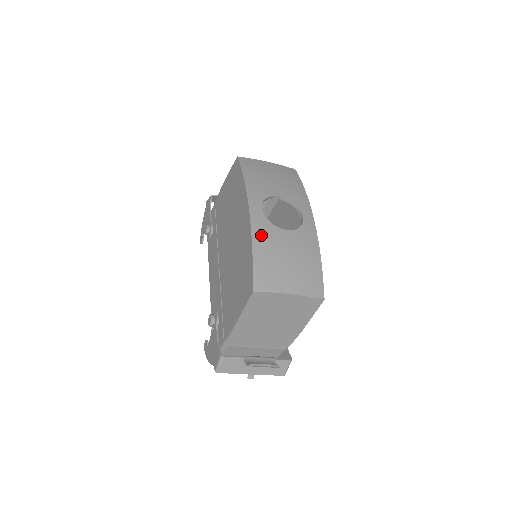
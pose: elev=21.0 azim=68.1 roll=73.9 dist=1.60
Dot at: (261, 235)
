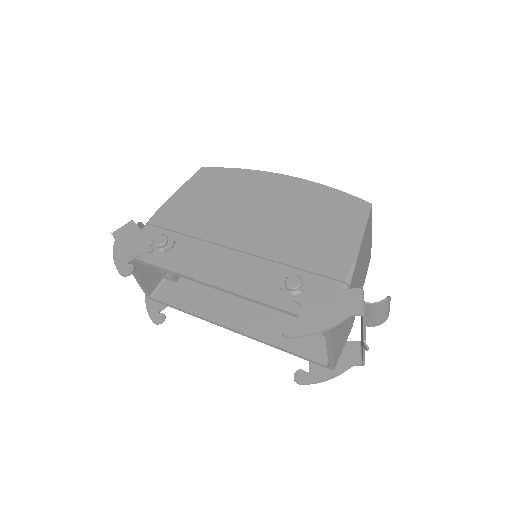
Dot at: occluded
